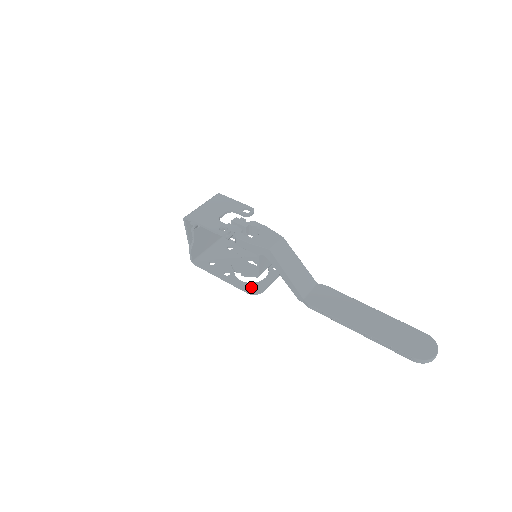
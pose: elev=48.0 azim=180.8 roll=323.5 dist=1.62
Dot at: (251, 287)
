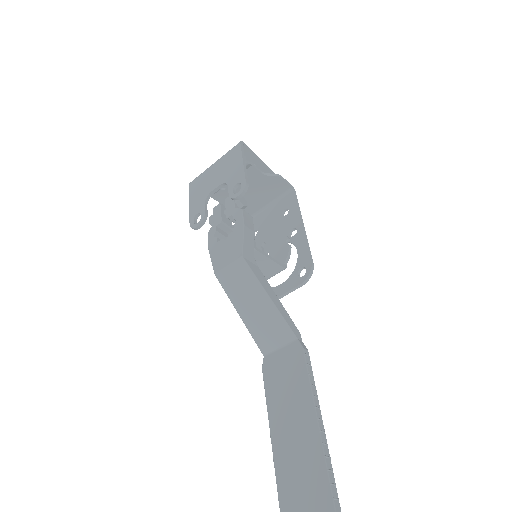
Dot at: occluded
